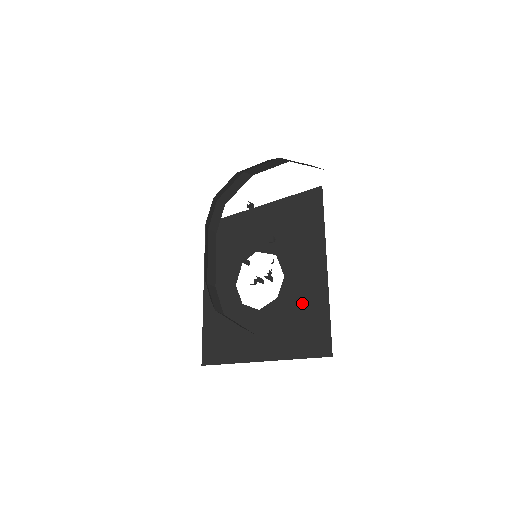
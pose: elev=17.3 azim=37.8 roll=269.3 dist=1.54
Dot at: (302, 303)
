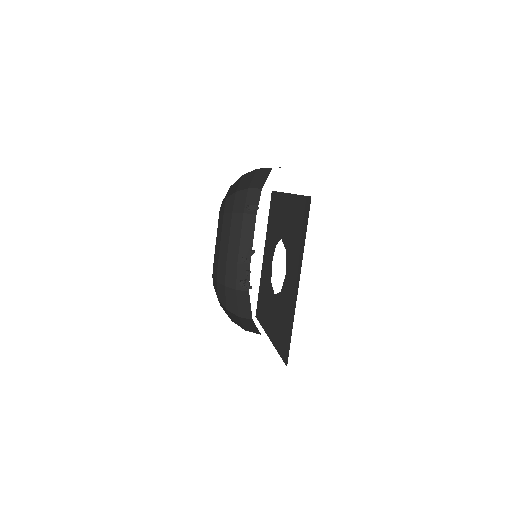
Dot at: (286, 308)
